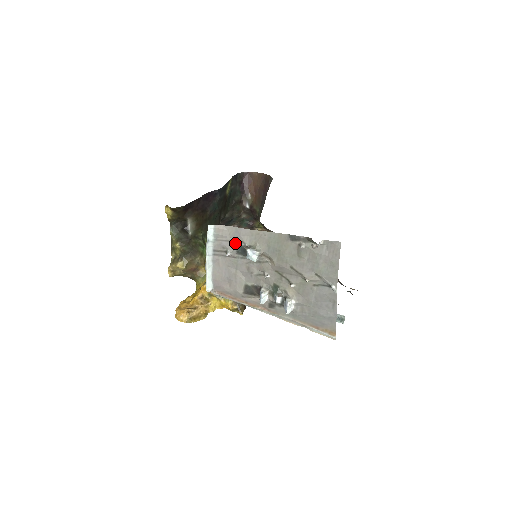
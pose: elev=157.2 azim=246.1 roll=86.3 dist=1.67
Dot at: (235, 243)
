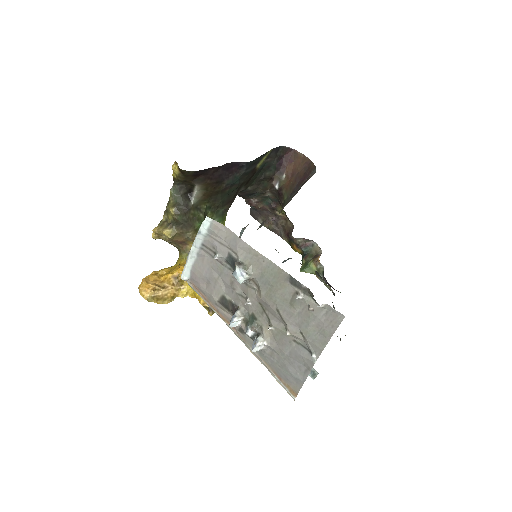
Dot at: (228, 250)
